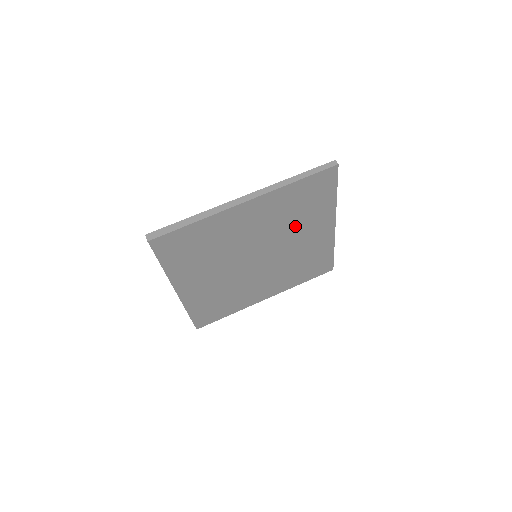
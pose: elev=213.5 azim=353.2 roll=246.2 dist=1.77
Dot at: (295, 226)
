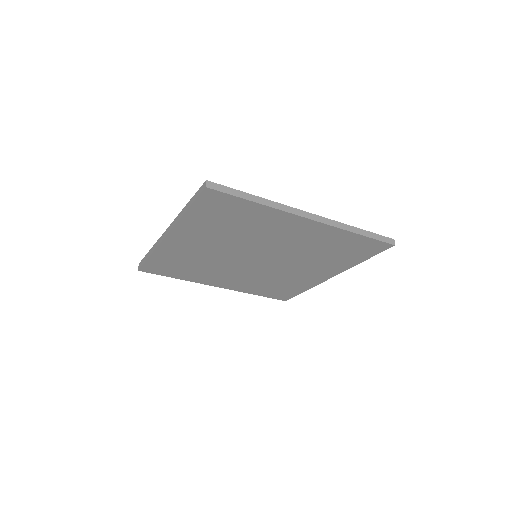
Dot at: (253, 234)
